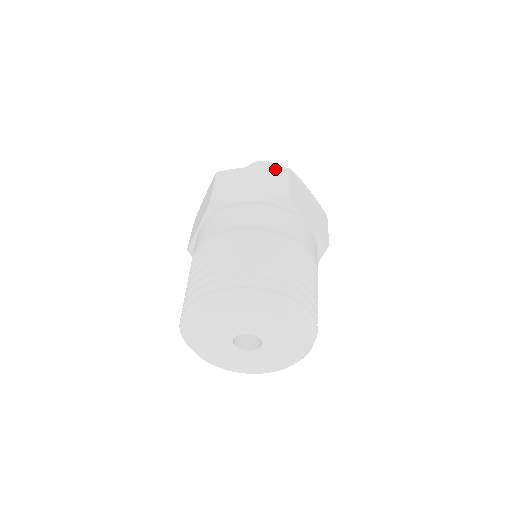
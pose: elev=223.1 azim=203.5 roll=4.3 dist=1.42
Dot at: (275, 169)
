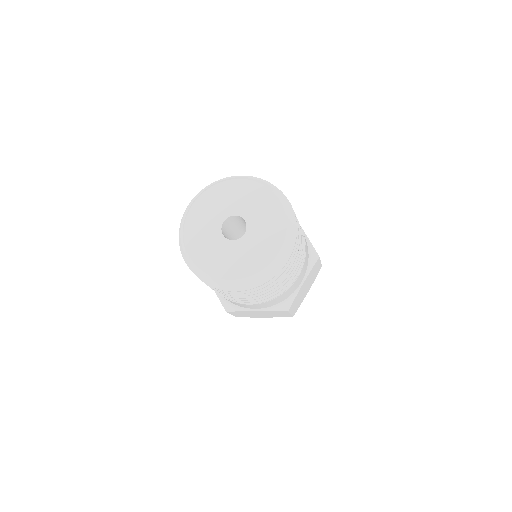
Dot at: occluded
